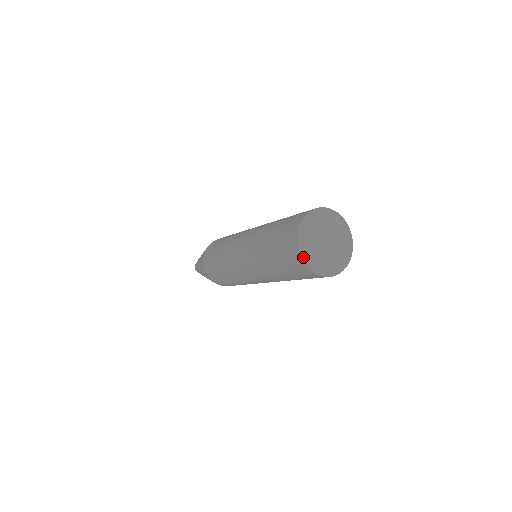
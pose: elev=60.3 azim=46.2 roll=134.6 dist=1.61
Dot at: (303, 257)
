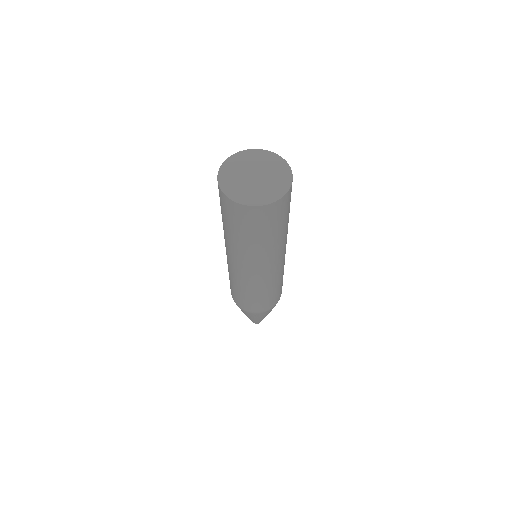
Dot at: (245, 203)
